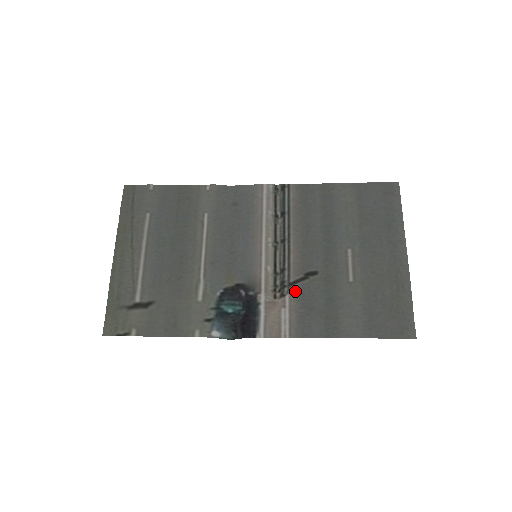
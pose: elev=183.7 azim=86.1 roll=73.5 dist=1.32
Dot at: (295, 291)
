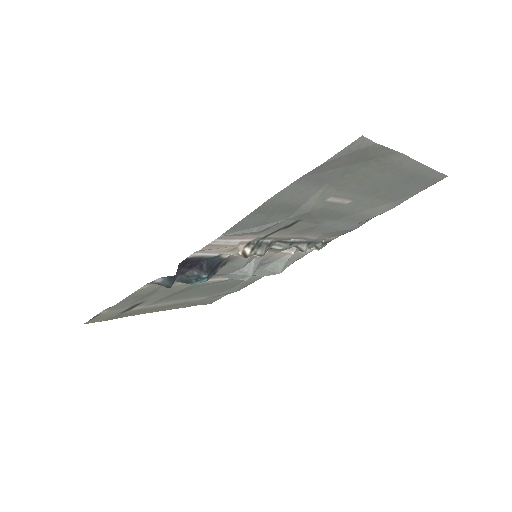
Dot at: (263, 234)
